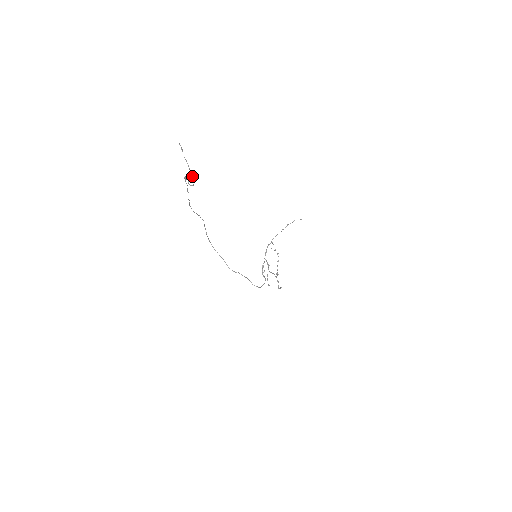
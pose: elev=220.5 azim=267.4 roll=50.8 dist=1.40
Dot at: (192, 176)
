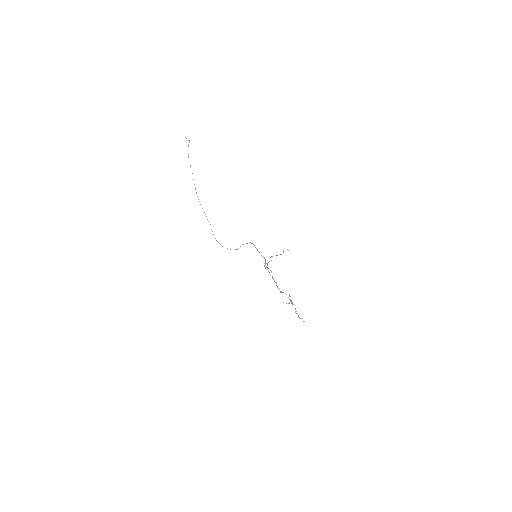
Dot at: (189, 141)
